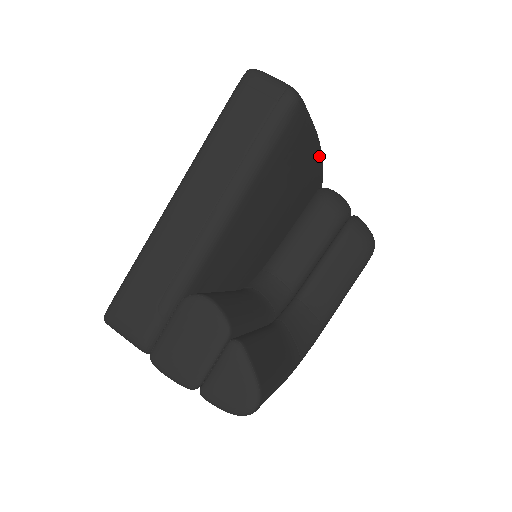
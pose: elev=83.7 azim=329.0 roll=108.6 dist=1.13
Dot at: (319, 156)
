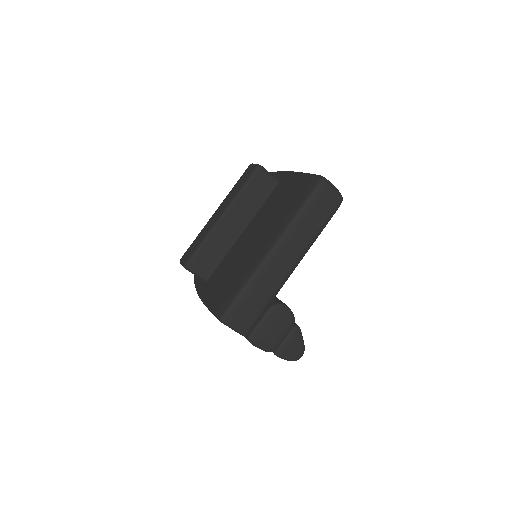
Dot at: occluded
